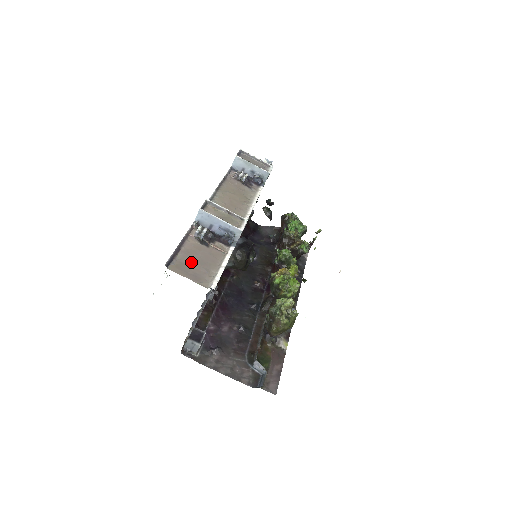
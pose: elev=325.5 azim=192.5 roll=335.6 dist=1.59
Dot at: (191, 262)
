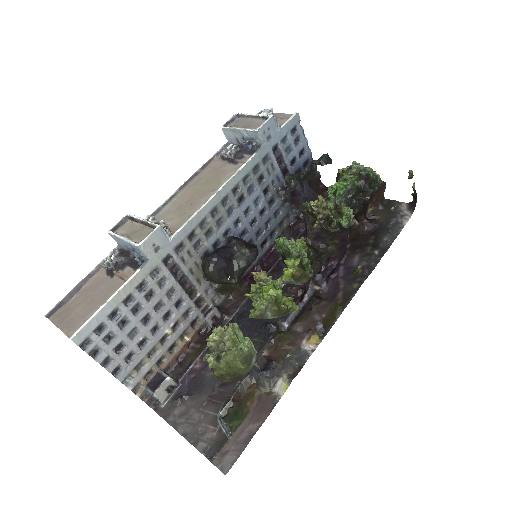
Dot at: (78, 304)
